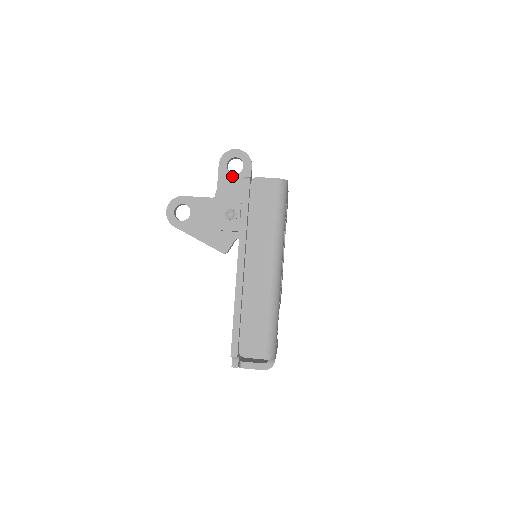
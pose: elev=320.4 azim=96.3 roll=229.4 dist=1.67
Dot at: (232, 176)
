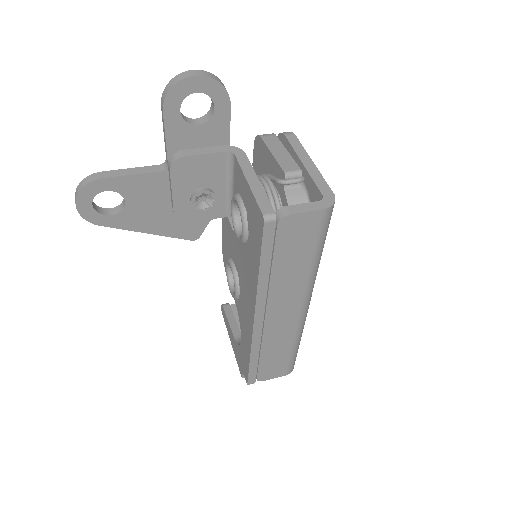
Dot at: (193, 129)
